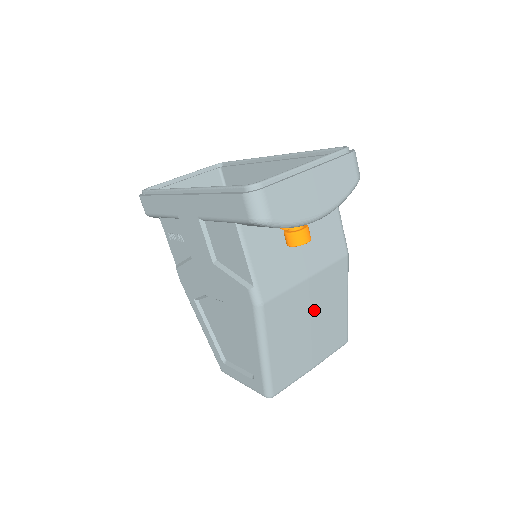
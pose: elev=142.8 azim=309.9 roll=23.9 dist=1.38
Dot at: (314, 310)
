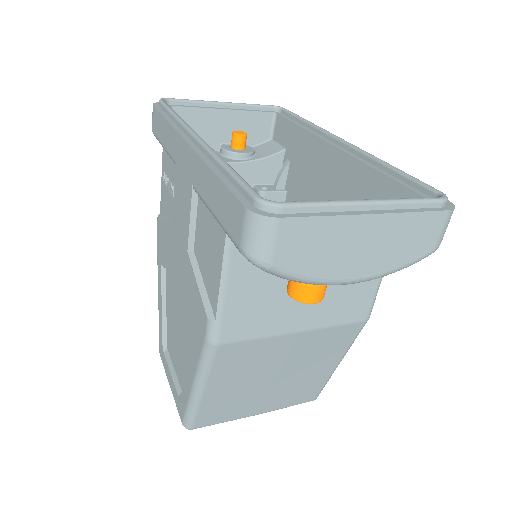
Dot at: (288, 364)
